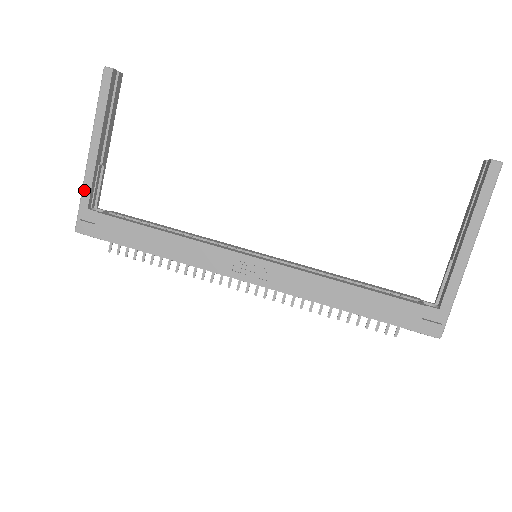
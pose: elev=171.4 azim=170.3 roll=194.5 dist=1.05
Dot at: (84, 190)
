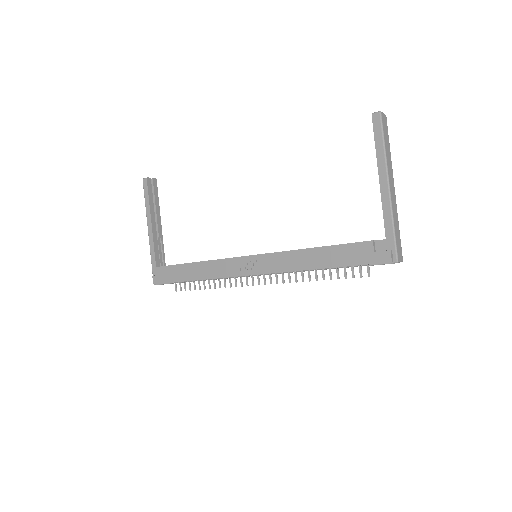
Dot at: (151, 256)
